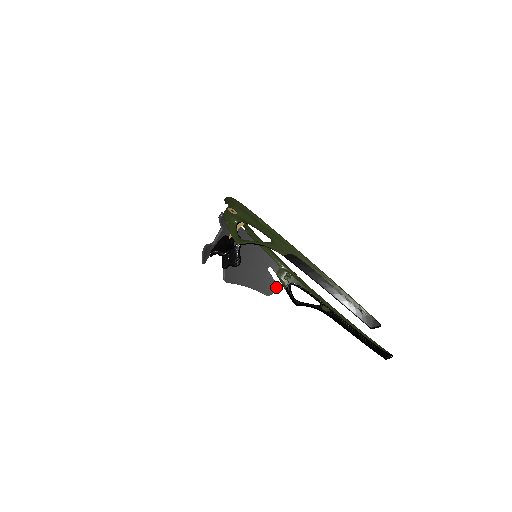
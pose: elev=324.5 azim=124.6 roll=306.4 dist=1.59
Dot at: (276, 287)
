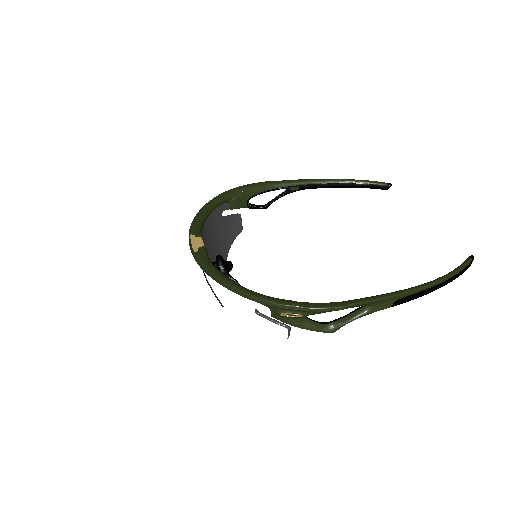
Dot at: (239, 217)
